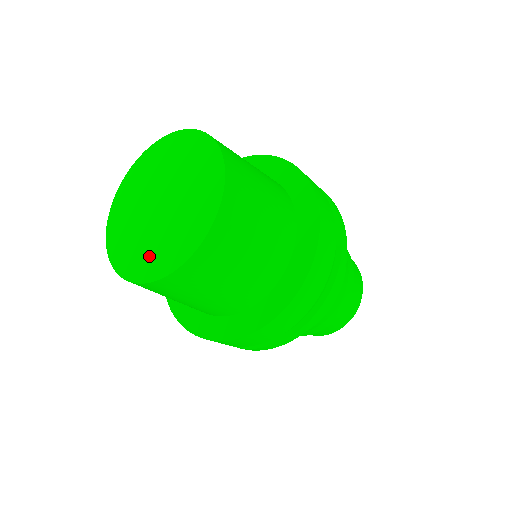
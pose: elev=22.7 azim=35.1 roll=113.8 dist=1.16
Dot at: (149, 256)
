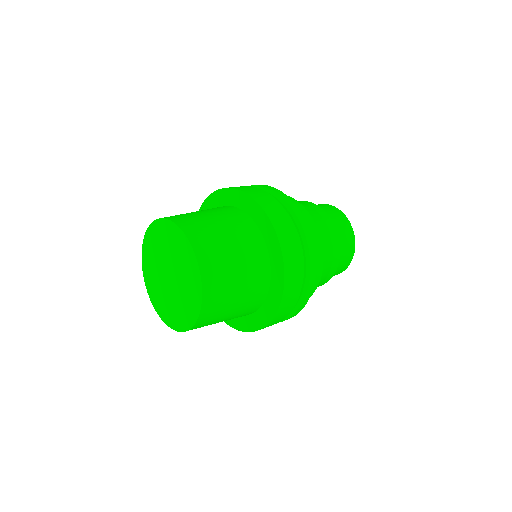
Dot at: (159, 299)
